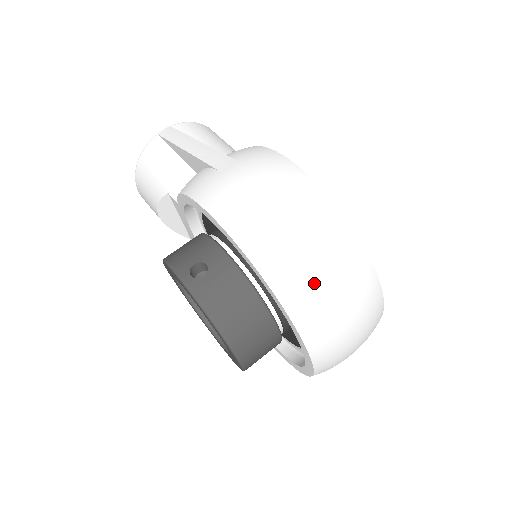
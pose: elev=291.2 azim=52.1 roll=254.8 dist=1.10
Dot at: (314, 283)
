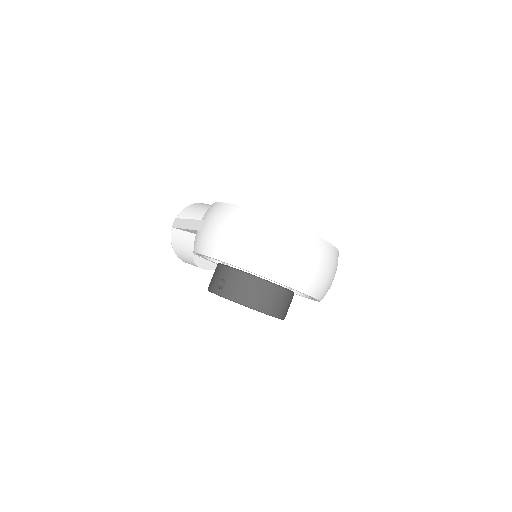
Dot at: (267, 255)
